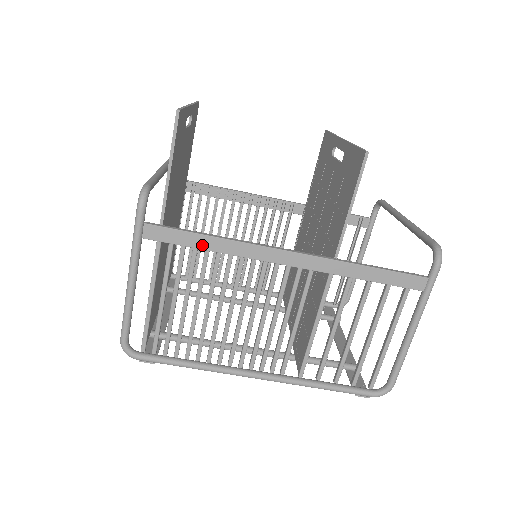
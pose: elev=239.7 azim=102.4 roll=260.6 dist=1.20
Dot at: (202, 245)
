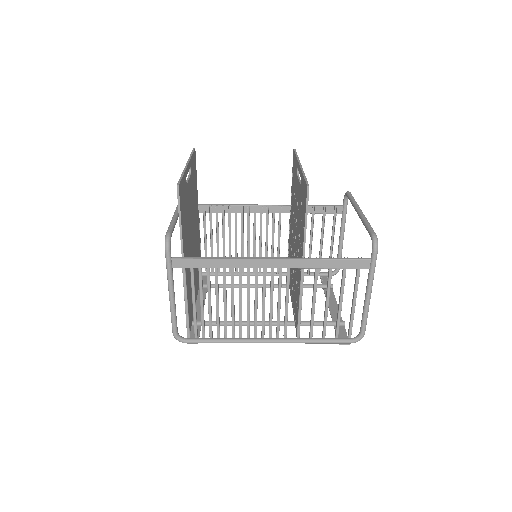
Dot at: (212, 265)
